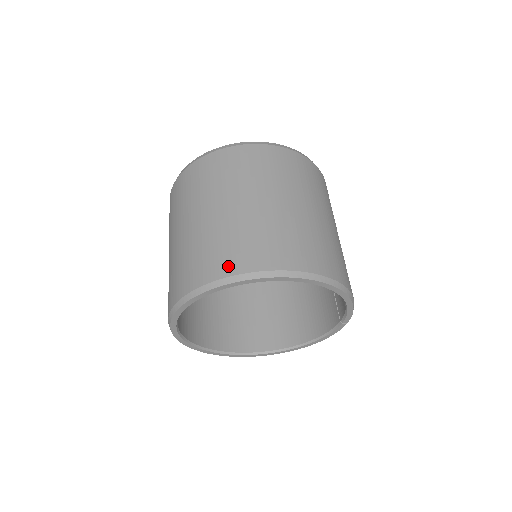
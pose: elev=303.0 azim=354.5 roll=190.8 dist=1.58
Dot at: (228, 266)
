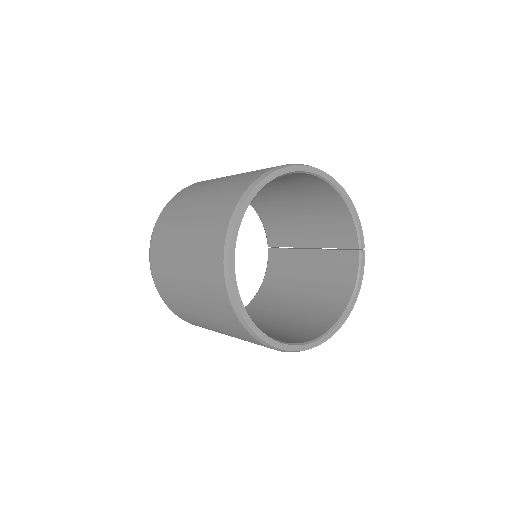
Dot at: (253, 177)
